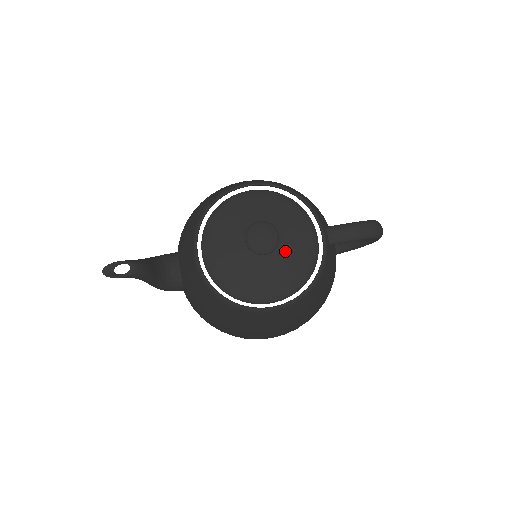
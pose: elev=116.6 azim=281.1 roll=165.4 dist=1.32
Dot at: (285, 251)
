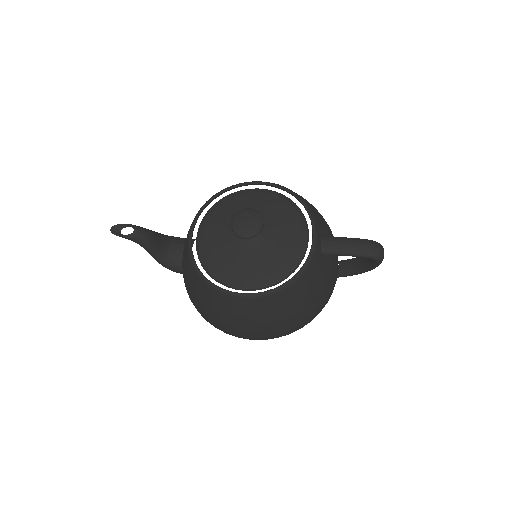
Dot at: (270, 245)
